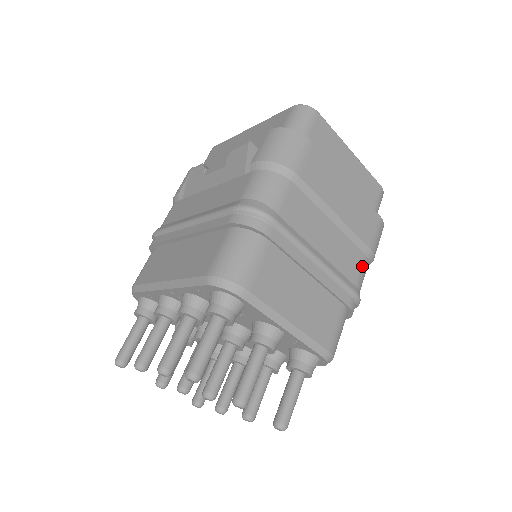
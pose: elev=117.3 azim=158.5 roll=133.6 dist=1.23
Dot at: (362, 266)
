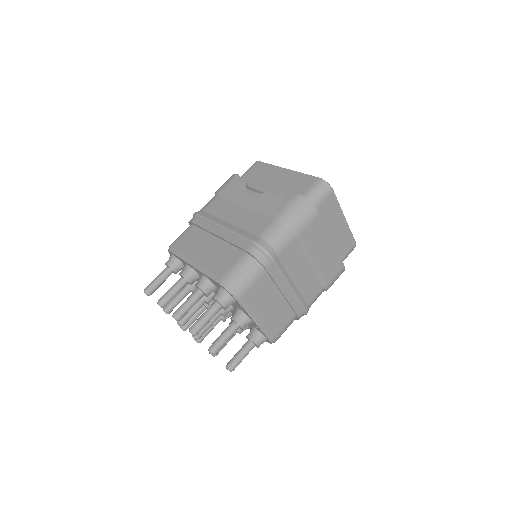
Dot at: (318, 294)
